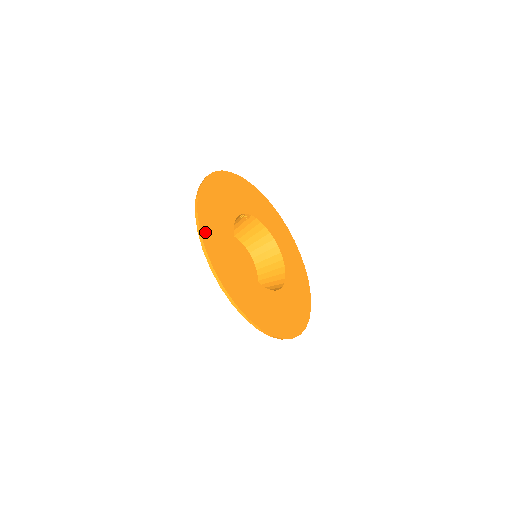
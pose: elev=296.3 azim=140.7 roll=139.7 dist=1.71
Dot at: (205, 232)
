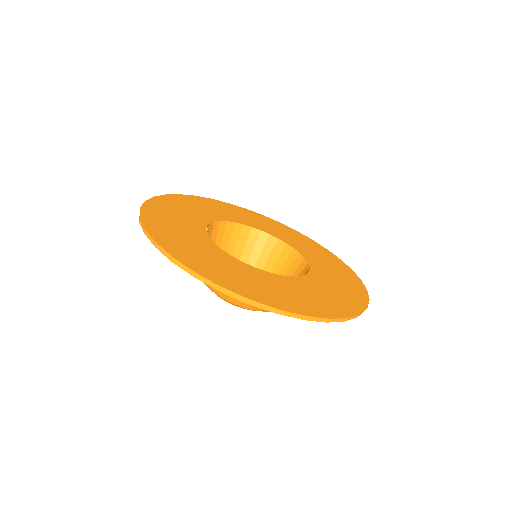
Dot at: (228, 285)
